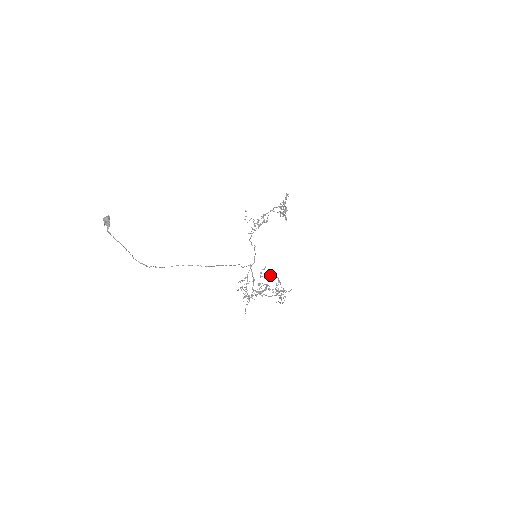
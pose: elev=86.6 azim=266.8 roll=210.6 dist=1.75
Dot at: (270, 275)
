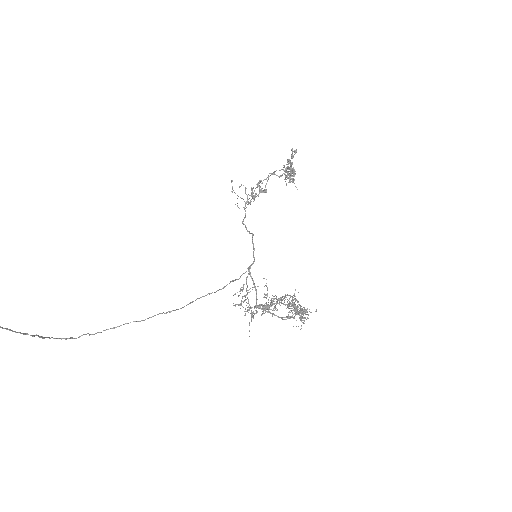
Dot at: (283, 299)
